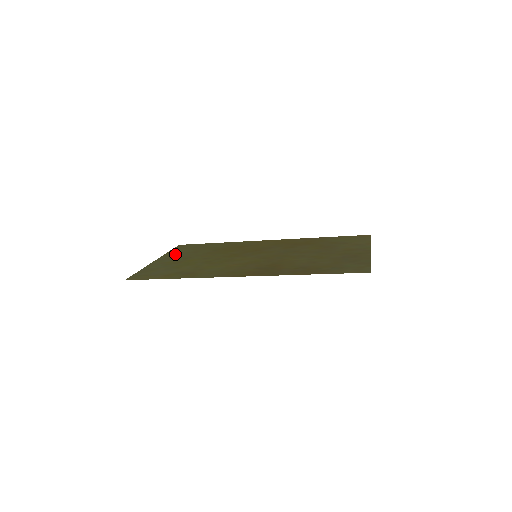
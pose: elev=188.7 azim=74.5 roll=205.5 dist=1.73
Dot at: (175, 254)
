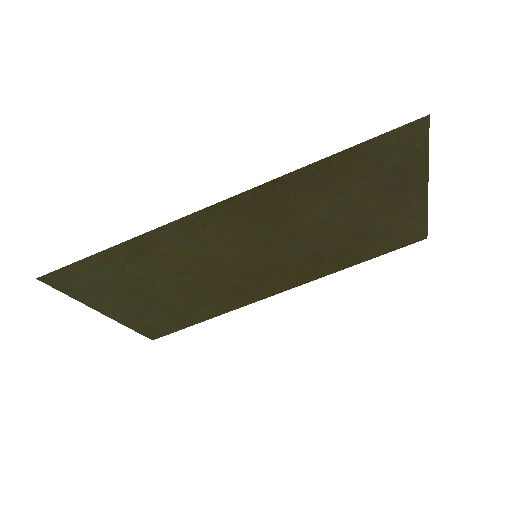
Dot at: (139, 317)
